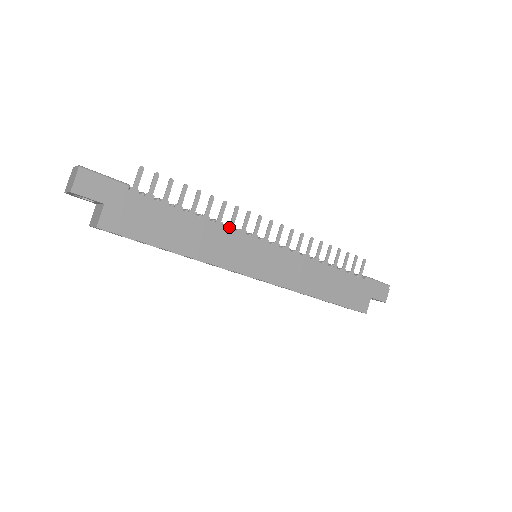
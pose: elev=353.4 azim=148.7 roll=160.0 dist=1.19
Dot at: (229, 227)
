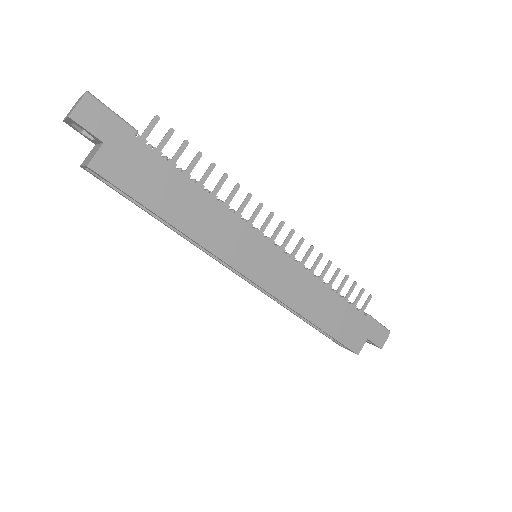
Dot at: (235, 214)
